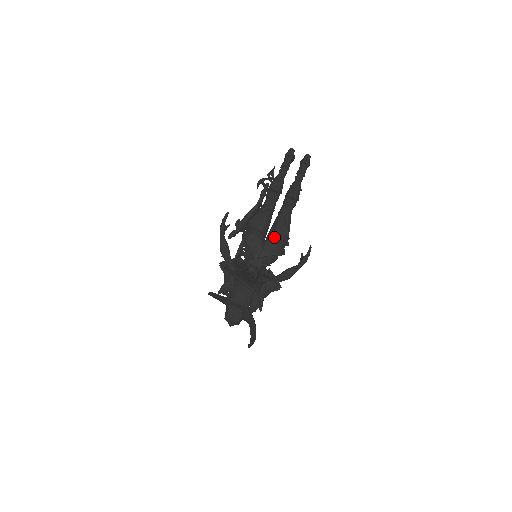
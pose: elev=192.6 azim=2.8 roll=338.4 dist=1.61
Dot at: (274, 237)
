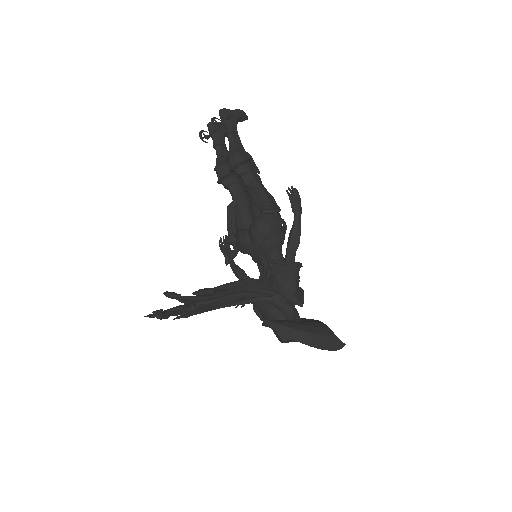
Dot at: (251, 222)
